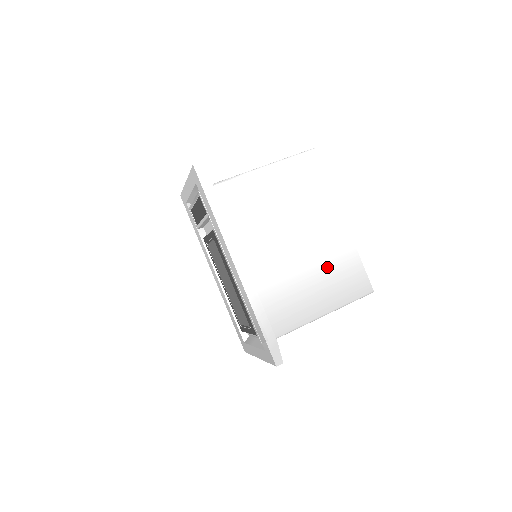
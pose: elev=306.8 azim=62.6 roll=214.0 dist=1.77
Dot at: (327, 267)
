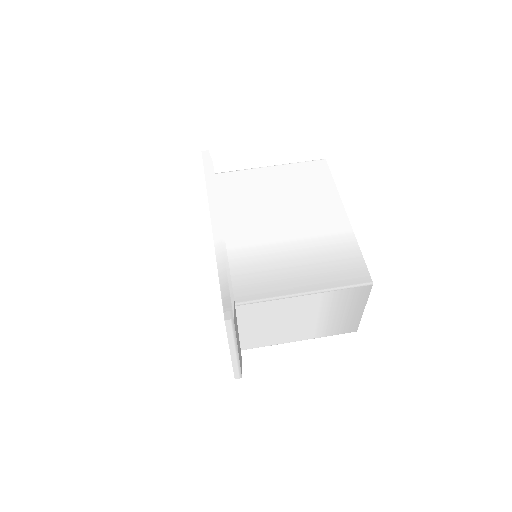
Dot at: (317, 250)
